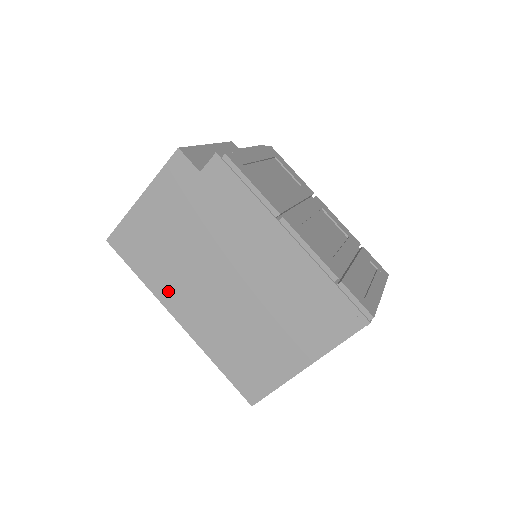
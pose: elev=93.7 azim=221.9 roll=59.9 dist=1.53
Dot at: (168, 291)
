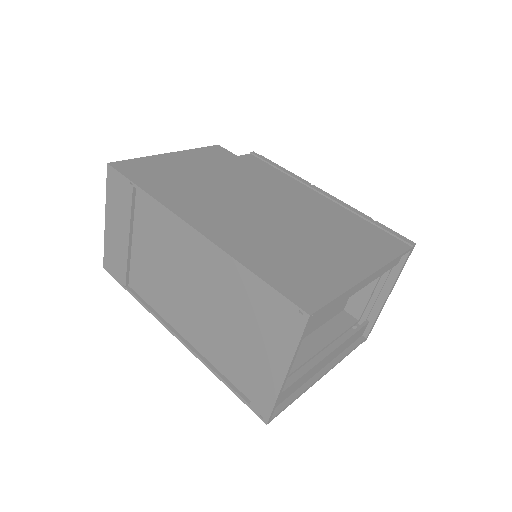
Dot at: (184, 203)
